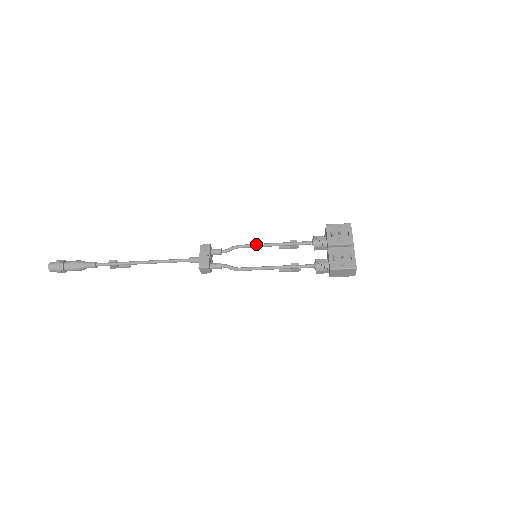
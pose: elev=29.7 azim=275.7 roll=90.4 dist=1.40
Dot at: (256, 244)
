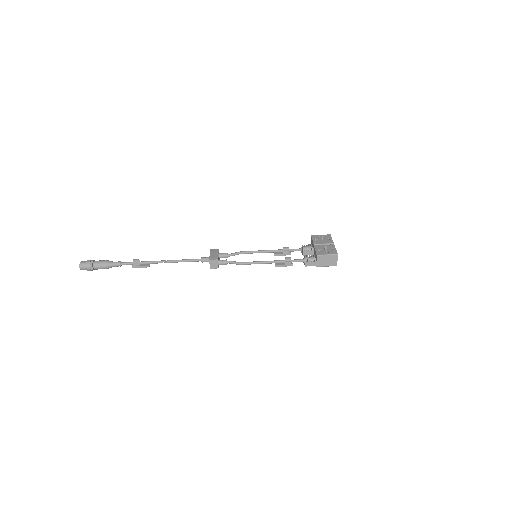
Dot at: occluded
